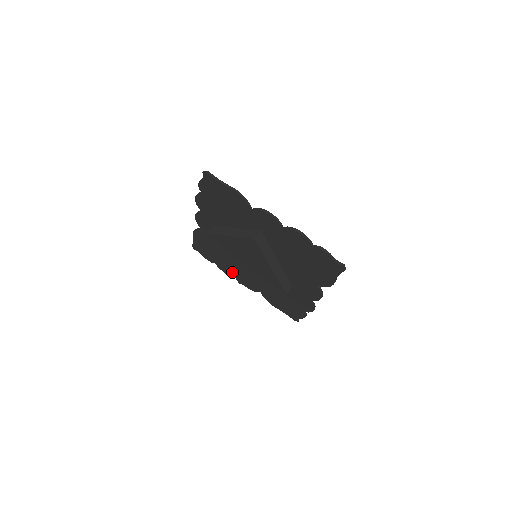
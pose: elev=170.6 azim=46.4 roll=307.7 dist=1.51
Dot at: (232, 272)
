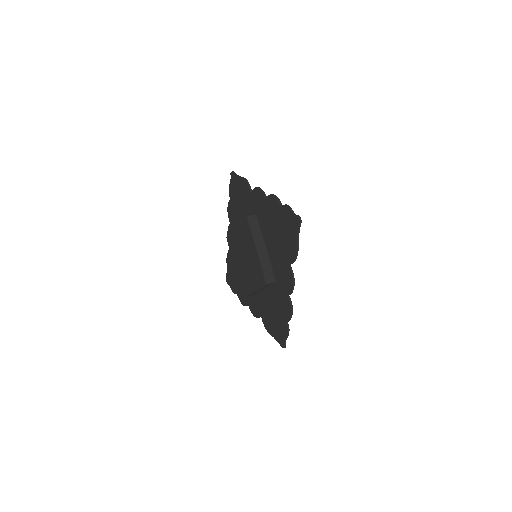
Dot at: (239, 283)
